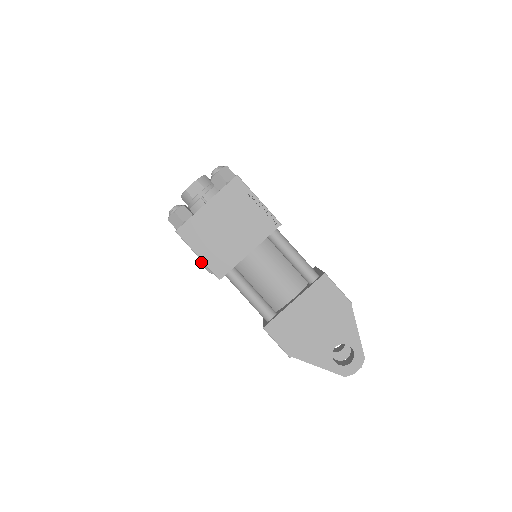
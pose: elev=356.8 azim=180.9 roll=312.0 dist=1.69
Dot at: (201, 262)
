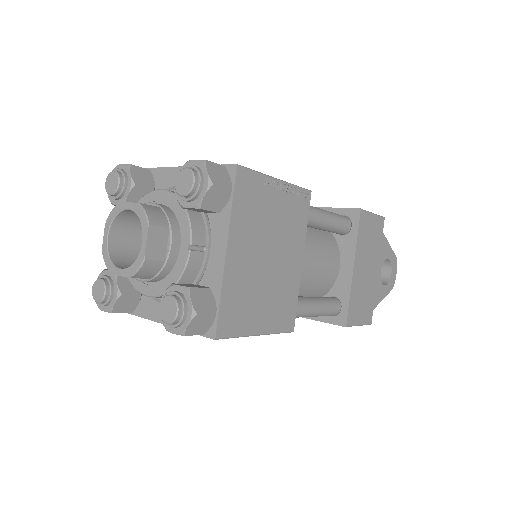
Dot at: occluded
